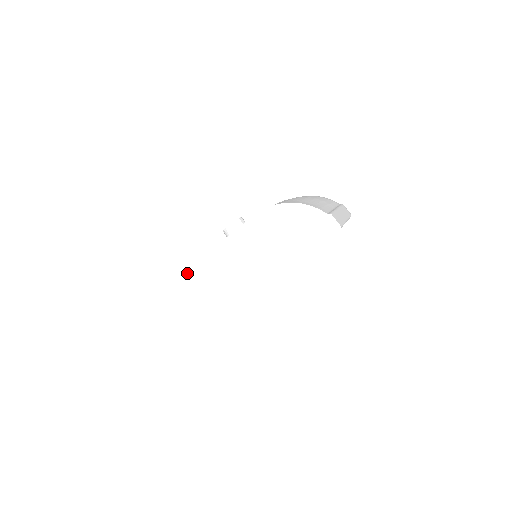
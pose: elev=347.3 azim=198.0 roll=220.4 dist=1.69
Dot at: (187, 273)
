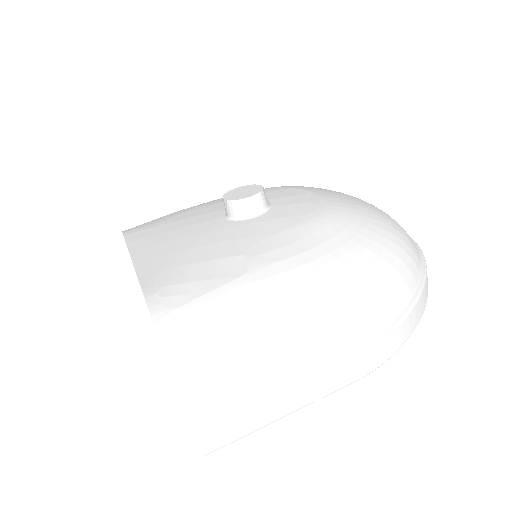
Dot at: (125, 241)
